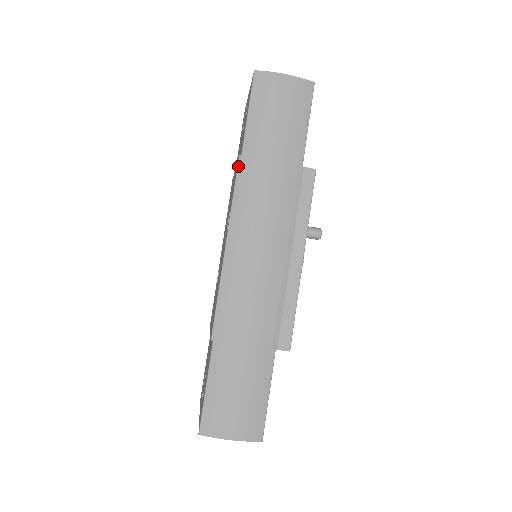
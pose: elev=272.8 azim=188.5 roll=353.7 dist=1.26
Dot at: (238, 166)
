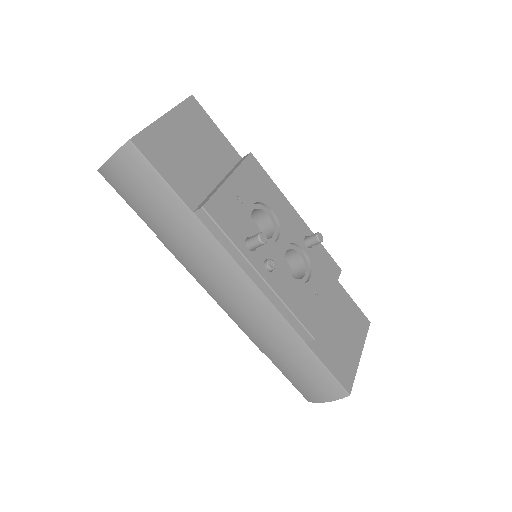
Dot at: occluded
